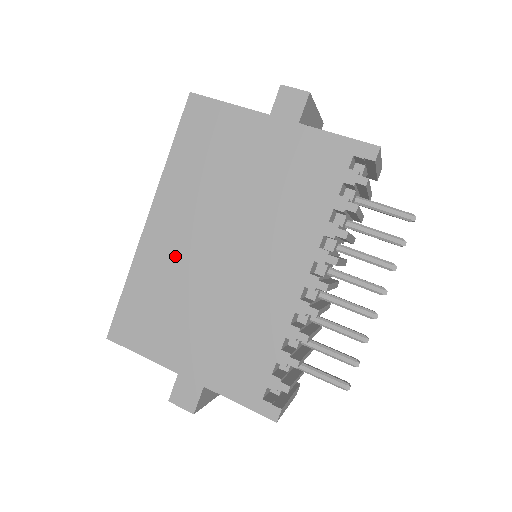
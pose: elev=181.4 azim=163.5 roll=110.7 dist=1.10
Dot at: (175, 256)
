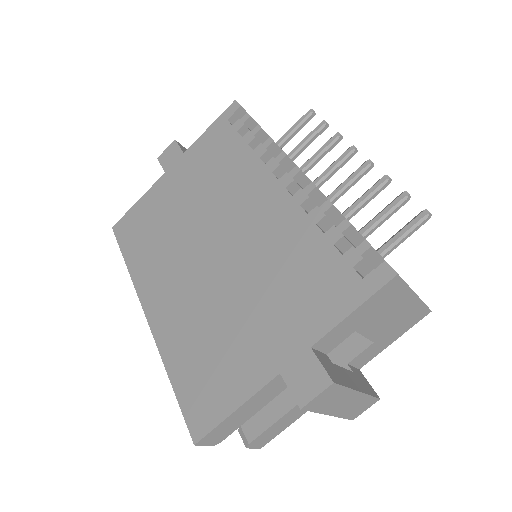
Dot at: (186, 304)
